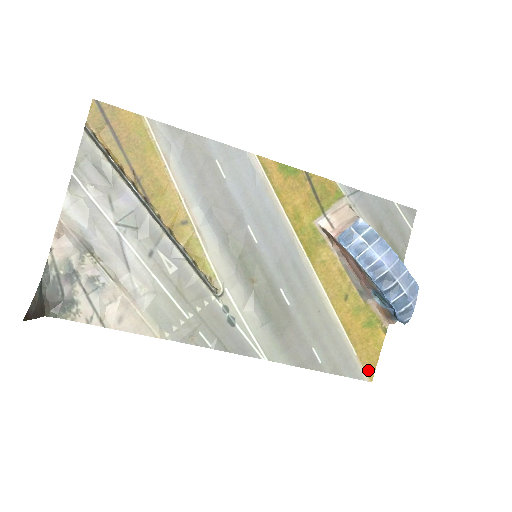
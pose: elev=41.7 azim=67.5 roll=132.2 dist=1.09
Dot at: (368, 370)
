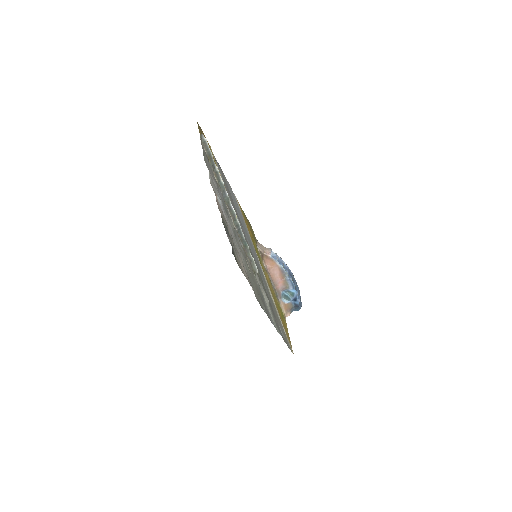
Dot at: (291, 346)
